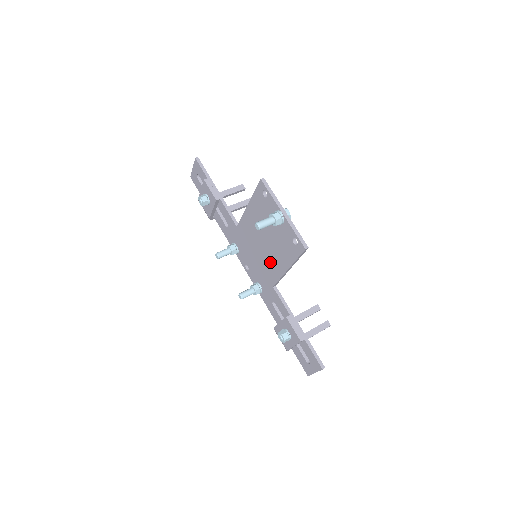
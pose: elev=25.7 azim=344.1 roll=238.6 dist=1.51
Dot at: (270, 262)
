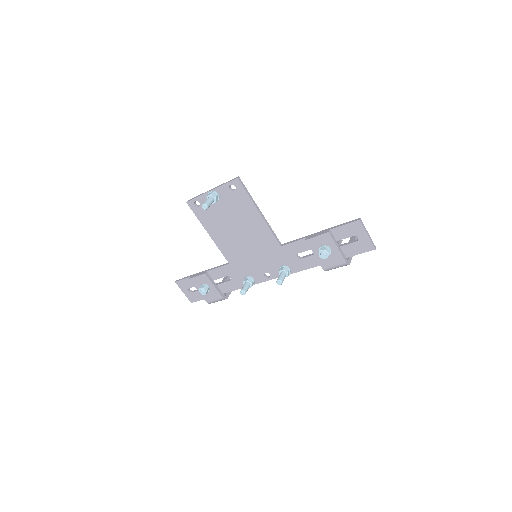
Dot at: (256, 235)
